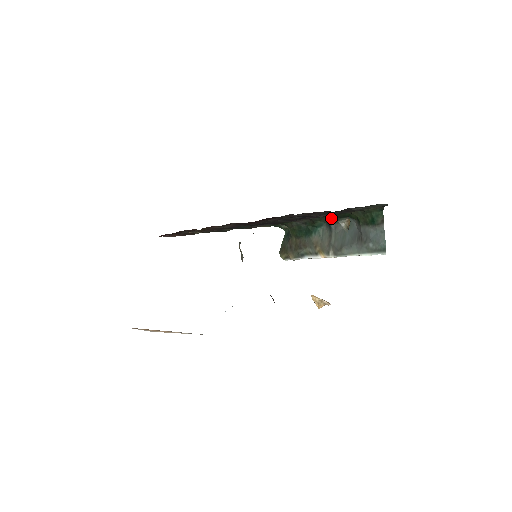
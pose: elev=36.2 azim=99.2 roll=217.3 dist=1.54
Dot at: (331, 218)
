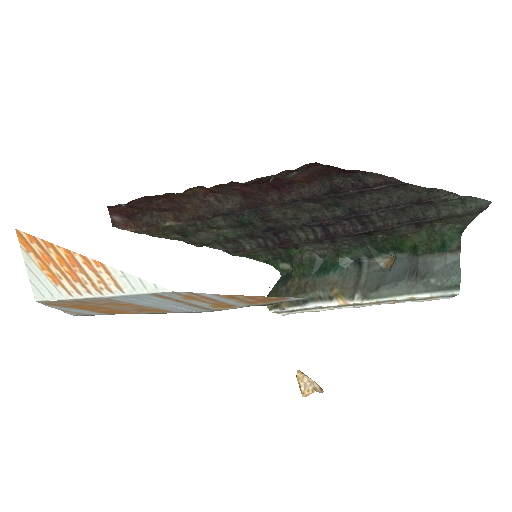
Dot at: (367, 250)
